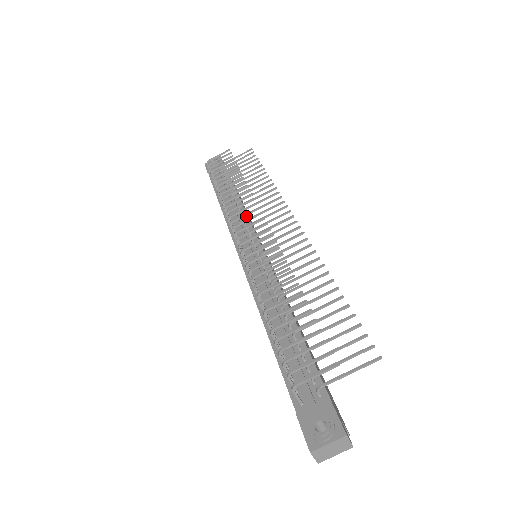
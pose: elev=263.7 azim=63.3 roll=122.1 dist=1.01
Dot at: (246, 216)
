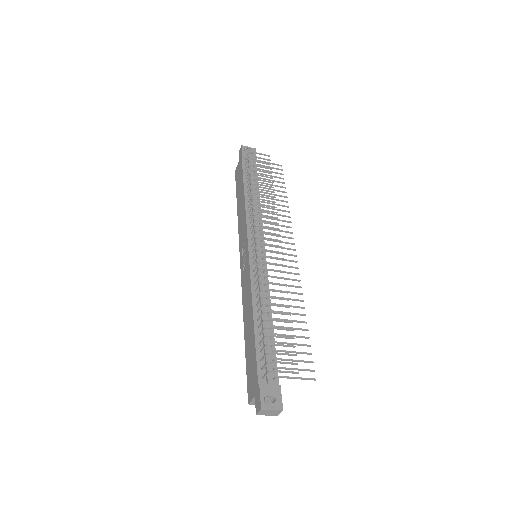
Dot at: occluded
